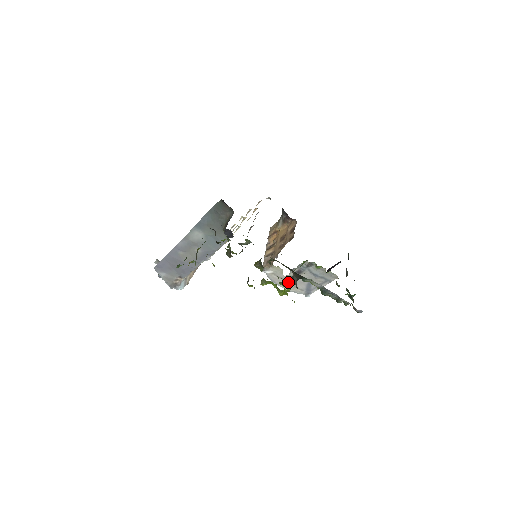
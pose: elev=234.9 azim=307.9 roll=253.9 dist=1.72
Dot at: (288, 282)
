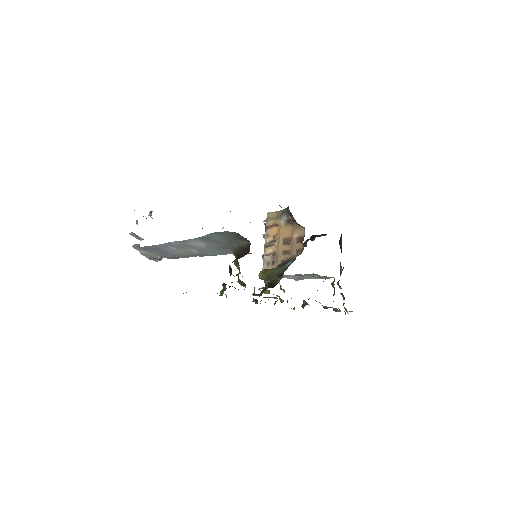
Dot at: (284, 276)
